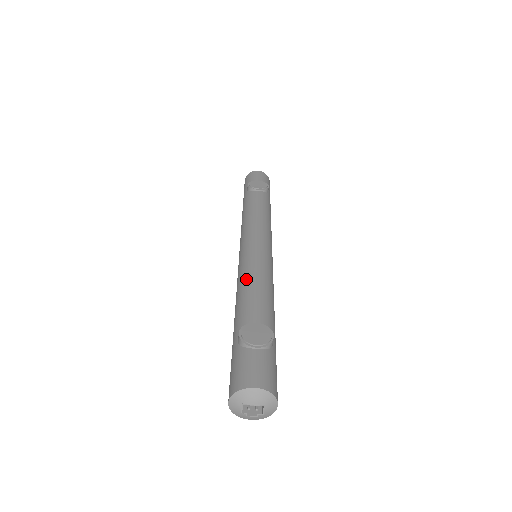
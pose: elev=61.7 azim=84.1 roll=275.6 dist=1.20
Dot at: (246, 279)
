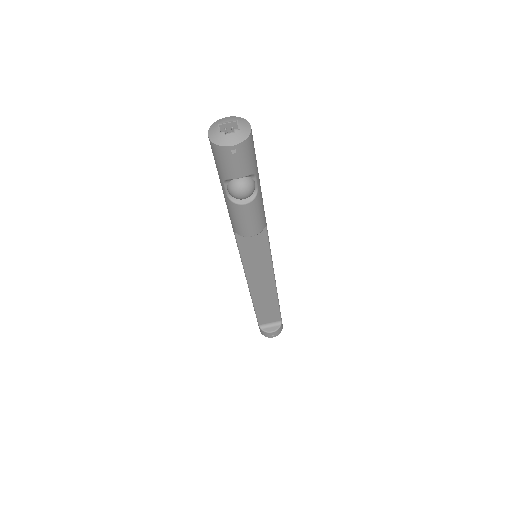
Dot at: occluded
